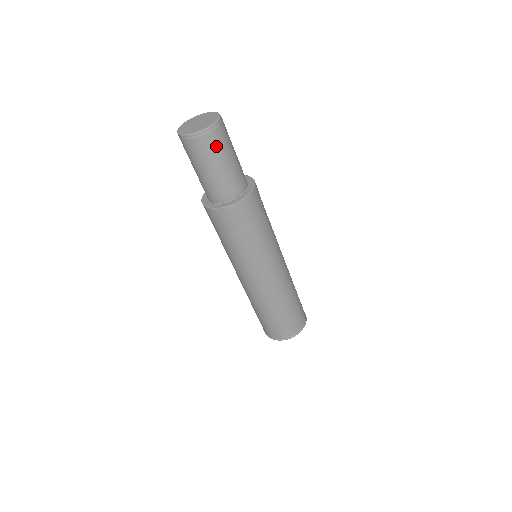
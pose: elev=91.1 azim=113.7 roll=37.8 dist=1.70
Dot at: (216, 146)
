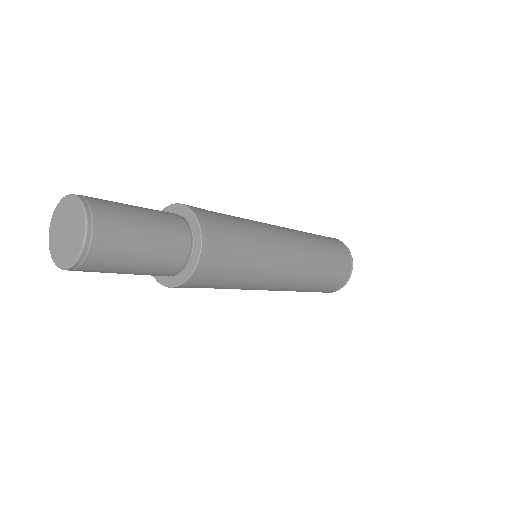
Dot at: (114, 249)
